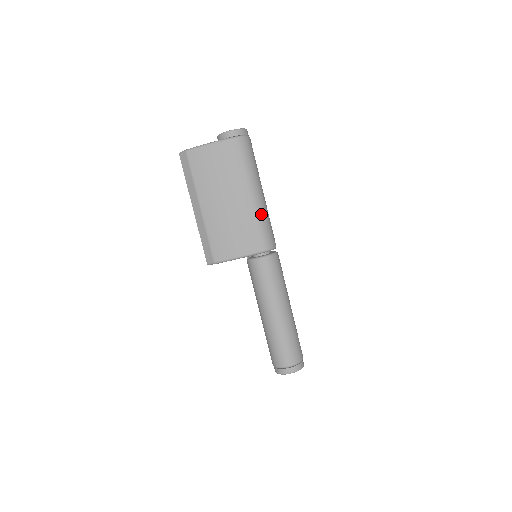
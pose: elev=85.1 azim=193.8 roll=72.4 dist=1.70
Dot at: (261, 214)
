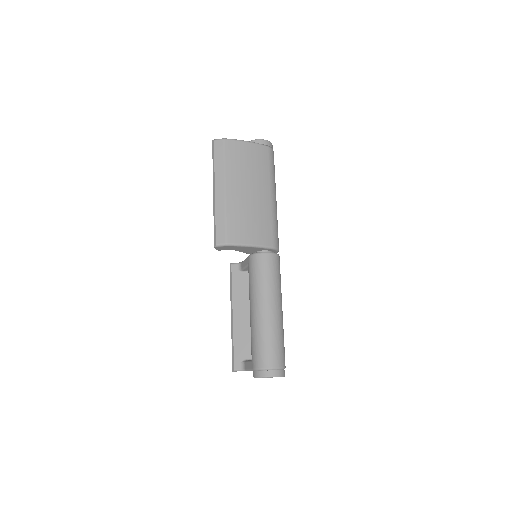
Dot at: (276, 215)
